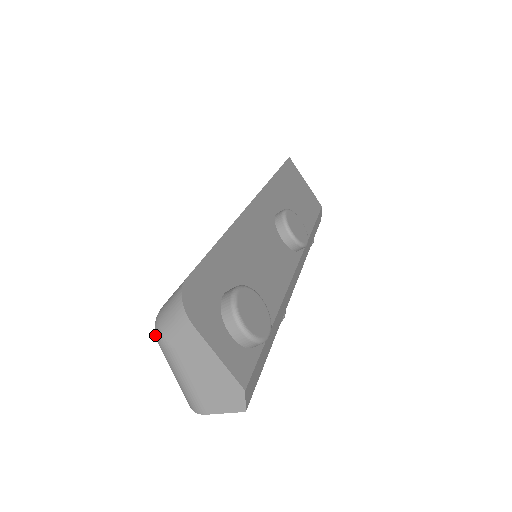
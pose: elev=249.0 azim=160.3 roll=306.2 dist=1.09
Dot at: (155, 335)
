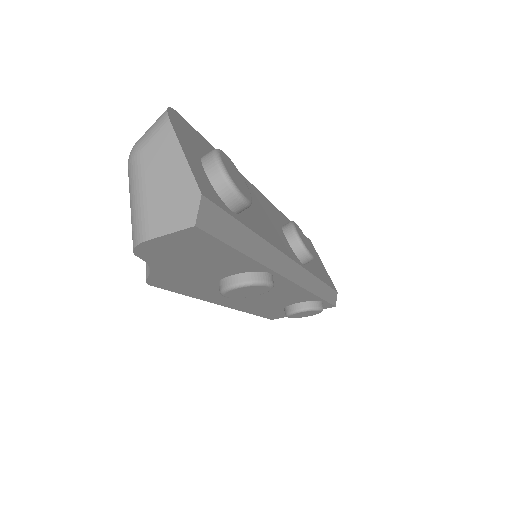
Dot at: (129, 157)
